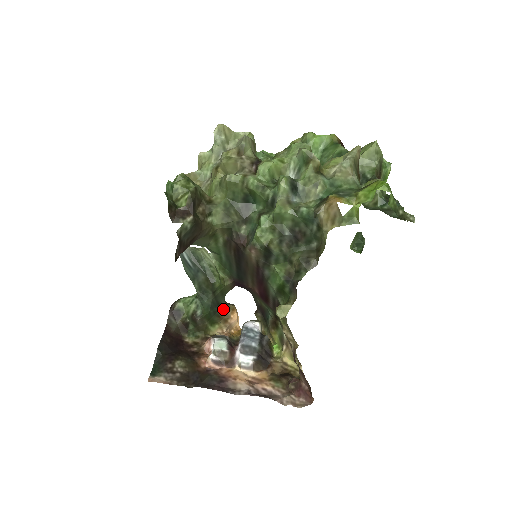
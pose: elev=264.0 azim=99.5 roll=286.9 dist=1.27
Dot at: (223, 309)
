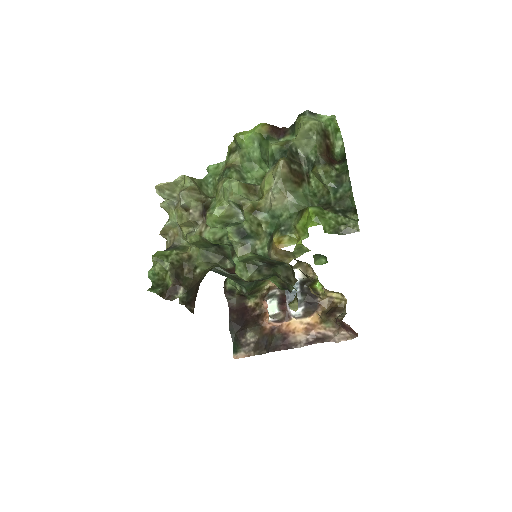
Dot at: occluded
